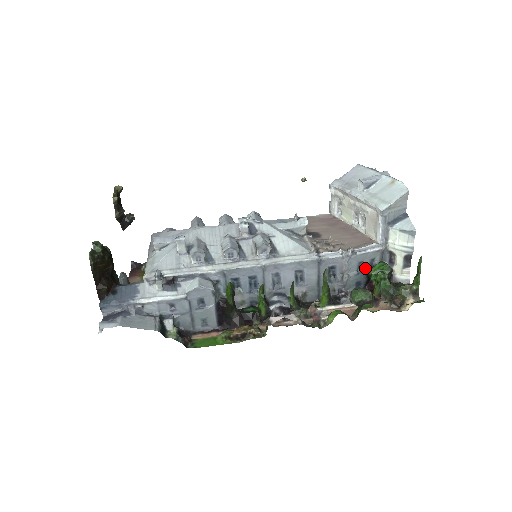
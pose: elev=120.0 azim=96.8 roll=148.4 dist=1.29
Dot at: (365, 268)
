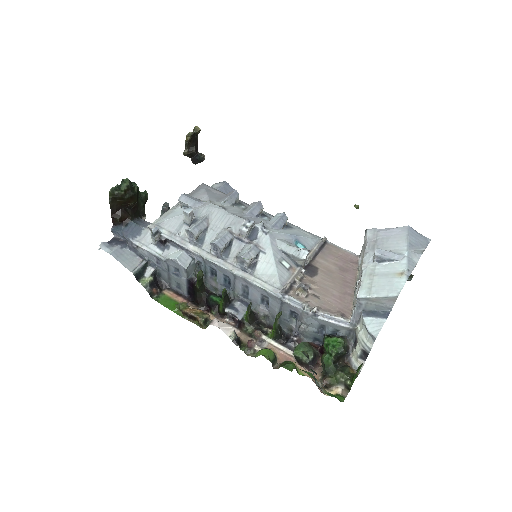
Dot at: (327, 332)
